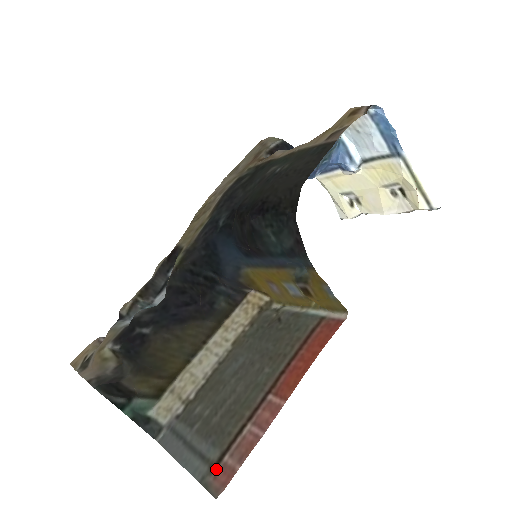
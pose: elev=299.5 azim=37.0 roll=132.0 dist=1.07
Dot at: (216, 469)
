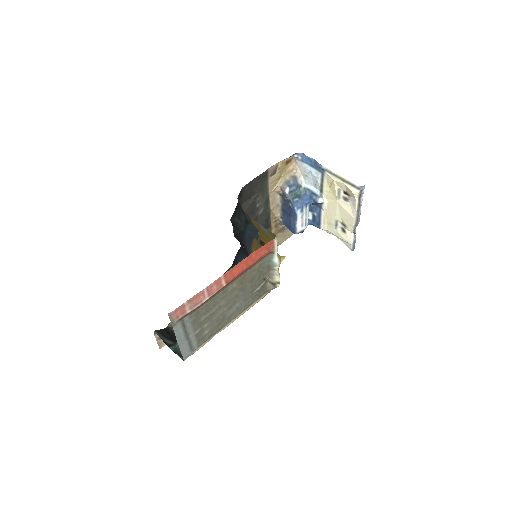
Dot at: (181, 317)
